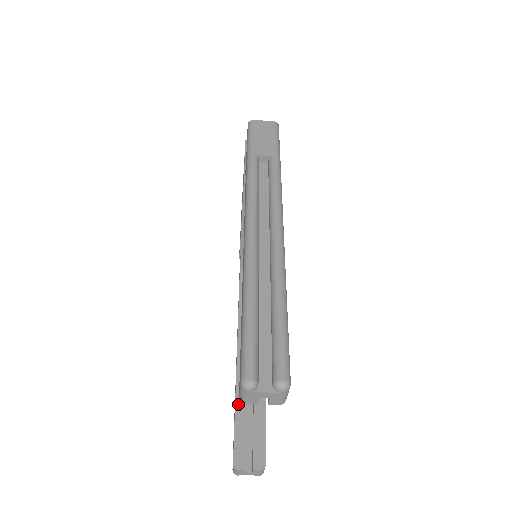
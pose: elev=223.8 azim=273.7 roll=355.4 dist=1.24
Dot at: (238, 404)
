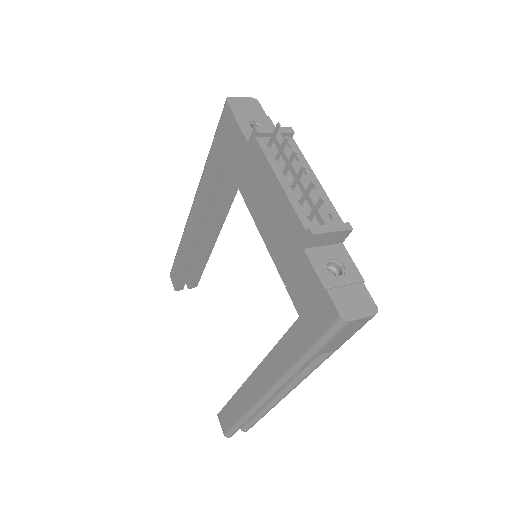
Dot at: (186, 264)
